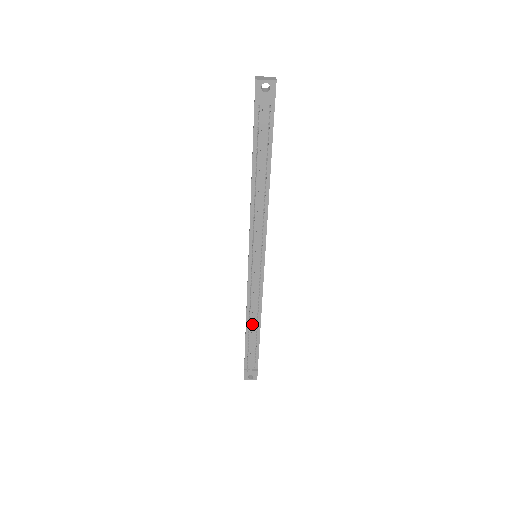
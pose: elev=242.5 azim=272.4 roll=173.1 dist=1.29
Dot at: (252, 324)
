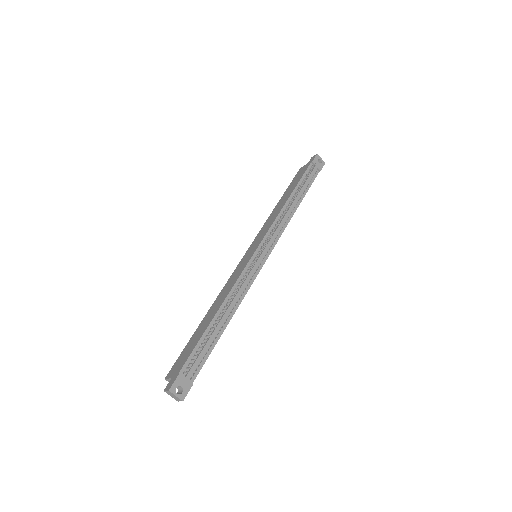
Dot at: (226, 311)
